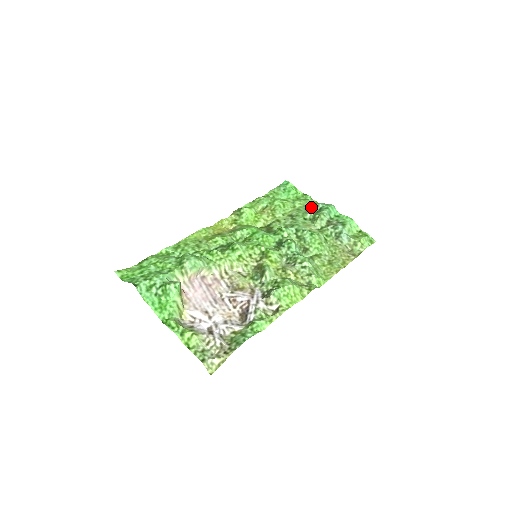
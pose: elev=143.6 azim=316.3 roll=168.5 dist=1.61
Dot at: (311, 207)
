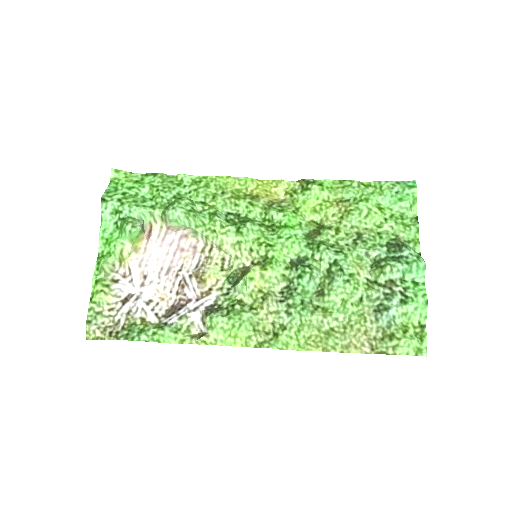
Dot at: (396, 244)
